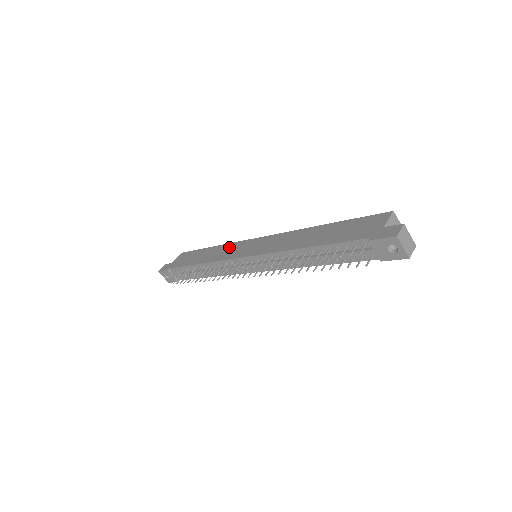
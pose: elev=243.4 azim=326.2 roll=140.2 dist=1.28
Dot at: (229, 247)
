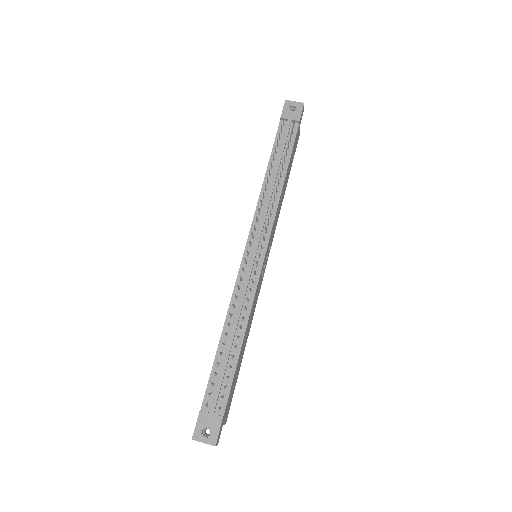
Dot at: occluded
